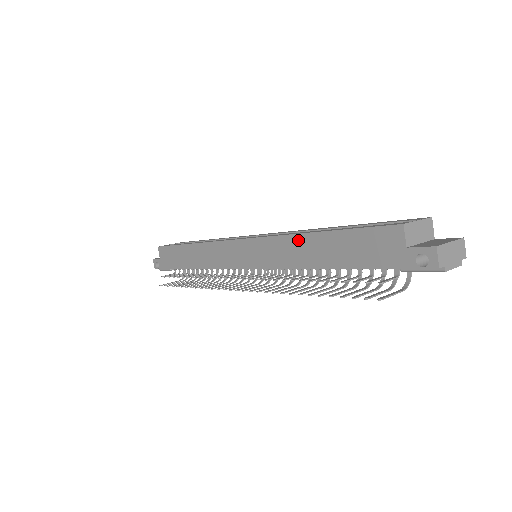
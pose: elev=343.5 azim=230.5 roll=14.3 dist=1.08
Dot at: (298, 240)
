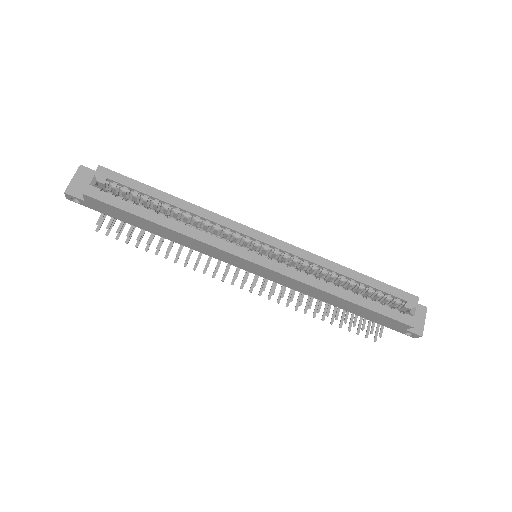
Dot at: (326, 294)
